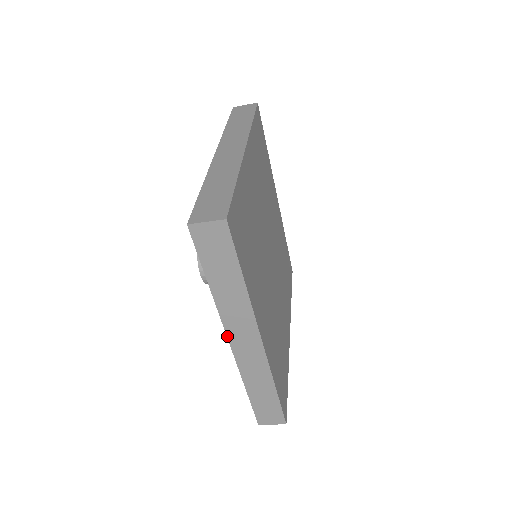
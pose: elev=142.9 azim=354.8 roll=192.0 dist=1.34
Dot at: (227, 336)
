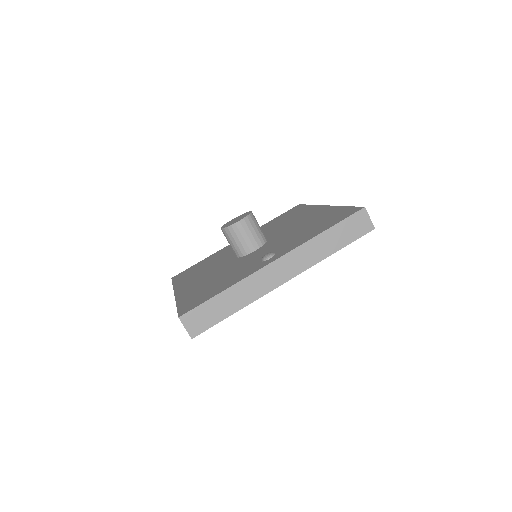
Dot at: (175, 295)
